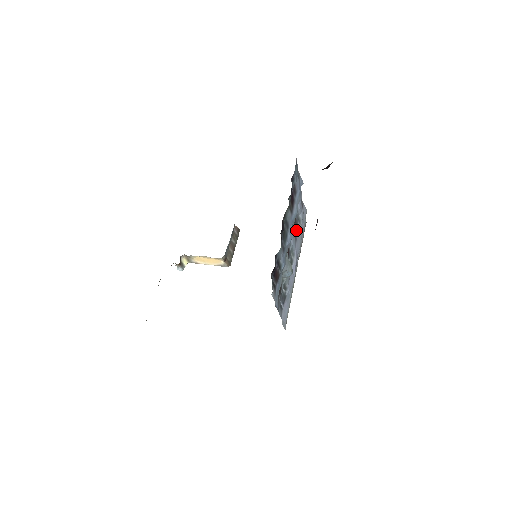
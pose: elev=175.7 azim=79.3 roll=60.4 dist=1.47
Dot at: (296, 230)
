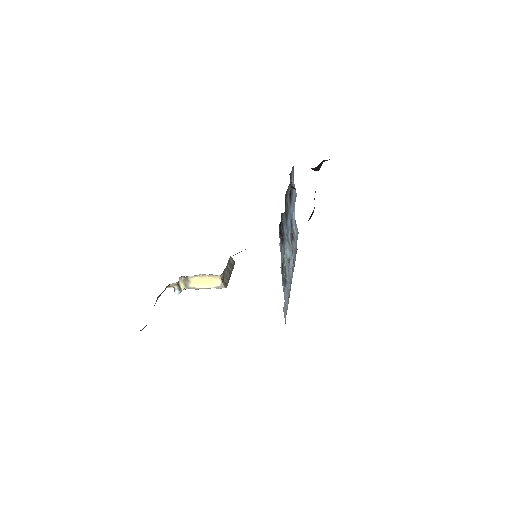
Dot at: (291, 236)
